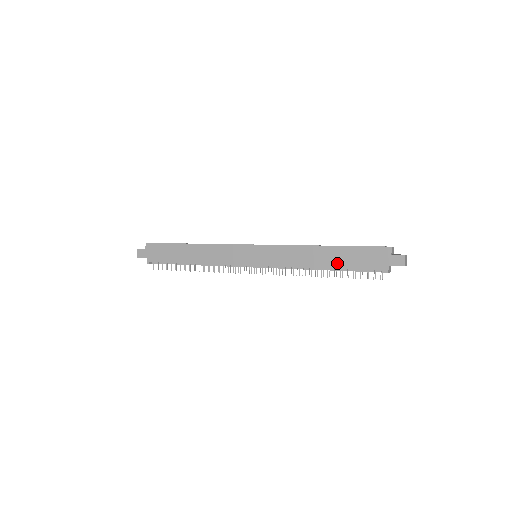
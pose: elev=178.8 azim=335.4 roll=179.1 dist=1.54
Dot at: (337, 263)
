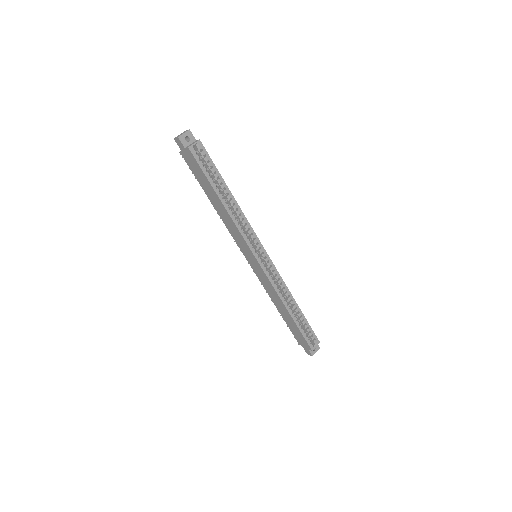
Dot at: (285, 318)
